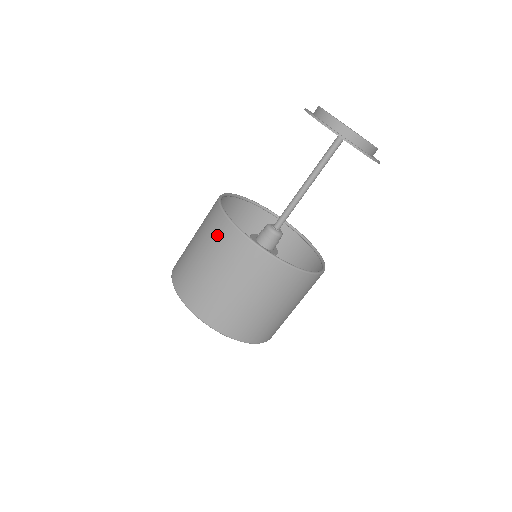
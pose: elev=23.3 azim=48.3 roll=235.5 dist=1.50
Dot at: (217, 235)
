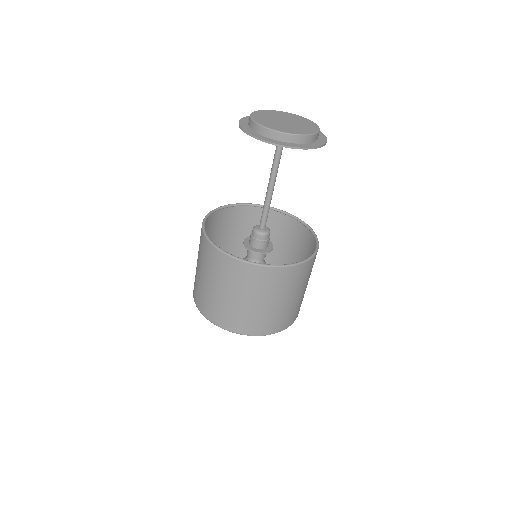
Dot at: (200, 245)
